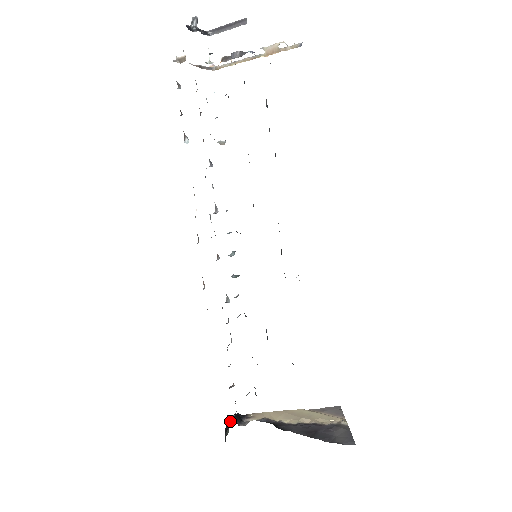
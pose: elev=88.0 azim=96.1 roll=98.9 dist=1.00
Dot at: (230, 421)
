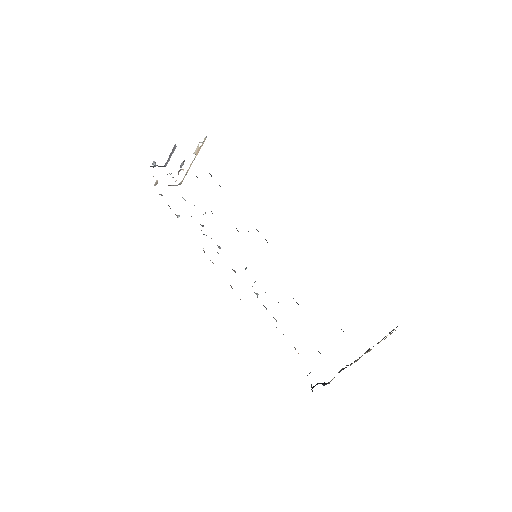
Dot at: (315, 385)
